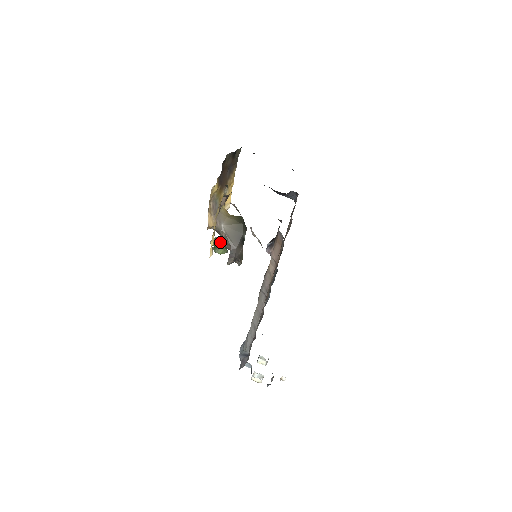
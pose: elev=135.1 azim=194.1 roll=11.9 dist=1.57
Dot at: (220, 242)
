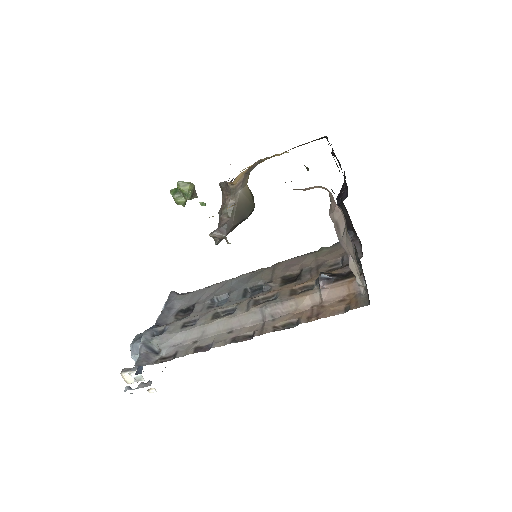
Dot at: (192, 192)
